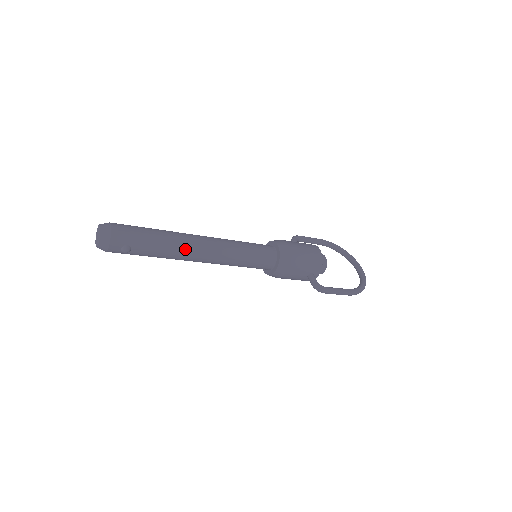
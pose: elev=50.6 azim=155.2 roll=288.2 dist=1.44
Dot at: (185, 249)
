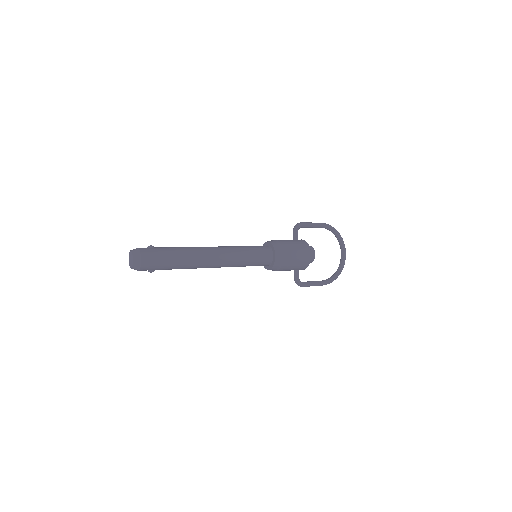
Dot at: (197, 267)
